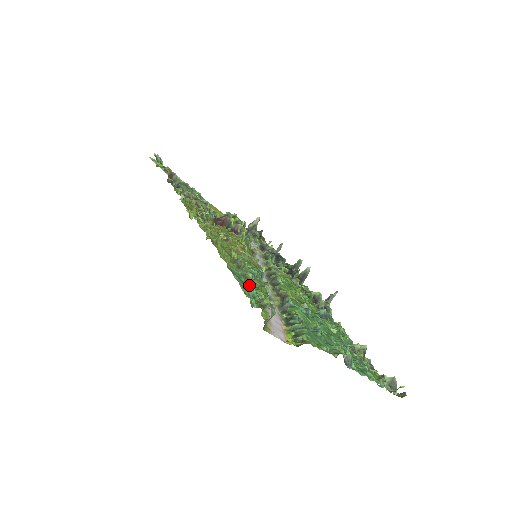
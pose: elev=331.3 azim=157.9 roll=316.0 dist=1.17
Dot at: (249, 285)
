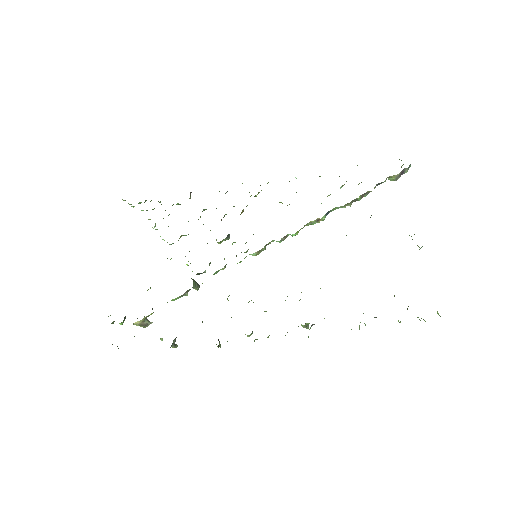
Dot at: occluded
